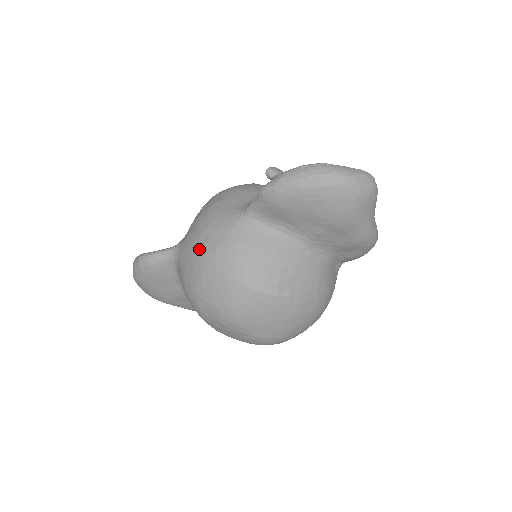
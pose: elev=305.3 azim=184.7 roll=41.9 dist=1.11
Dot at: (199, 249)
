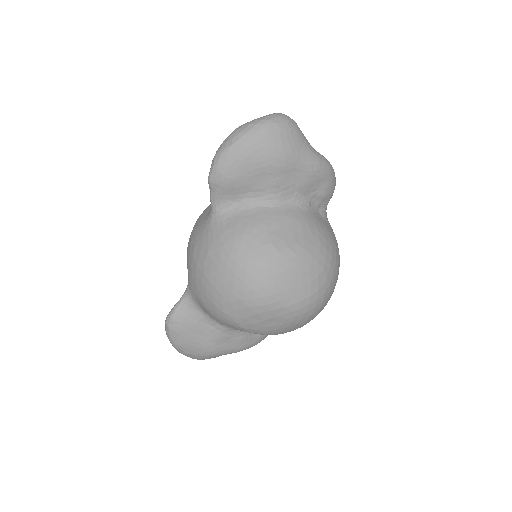
Dot at: (197, 266)
